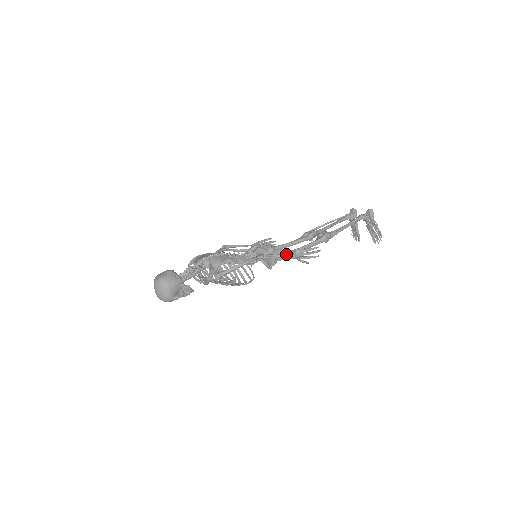
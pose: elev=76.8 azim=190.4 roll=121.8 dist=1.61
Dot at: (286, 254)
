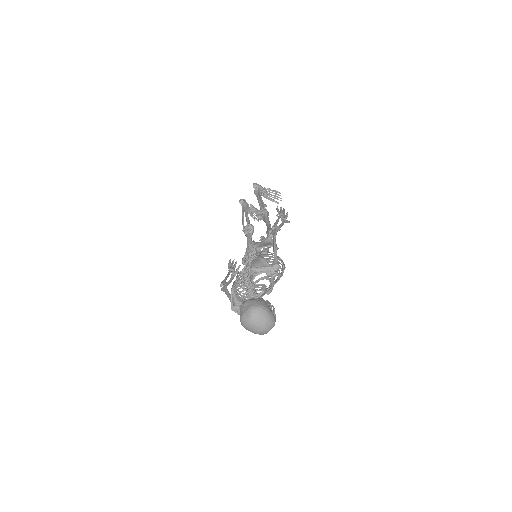
Dot at: occluded
